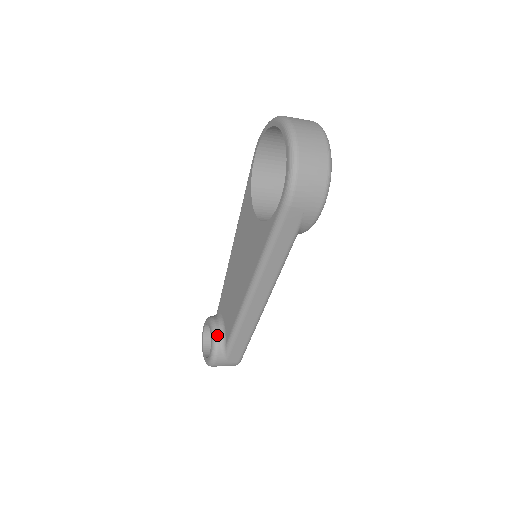
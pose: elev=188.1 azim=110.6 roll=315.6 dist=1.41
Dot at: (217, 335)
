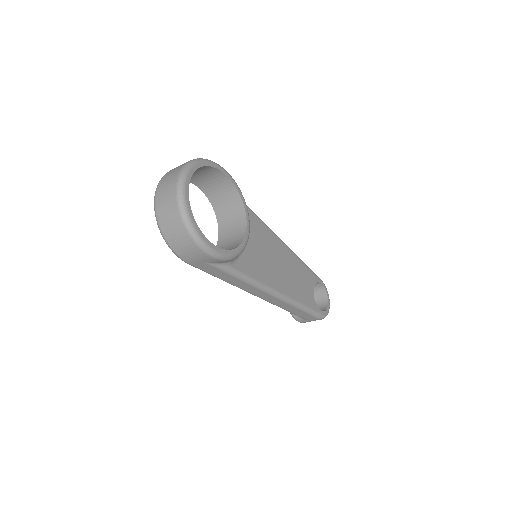
Dot at: occluded
